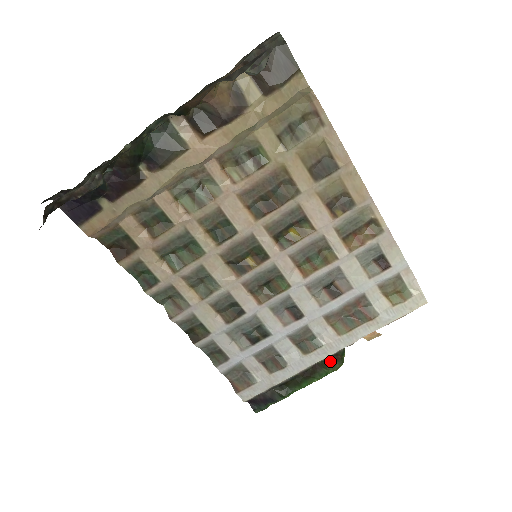
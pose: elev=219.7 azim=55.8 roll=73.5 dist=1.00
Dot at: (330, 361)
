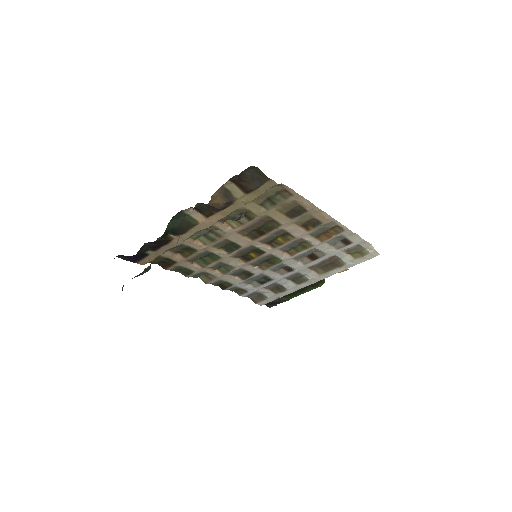
Dot at: (315, 284)
